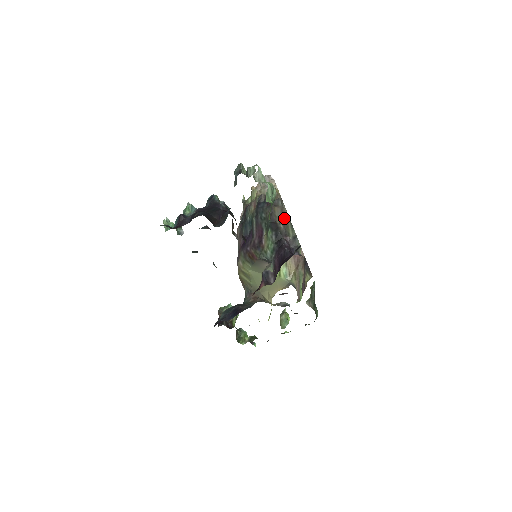
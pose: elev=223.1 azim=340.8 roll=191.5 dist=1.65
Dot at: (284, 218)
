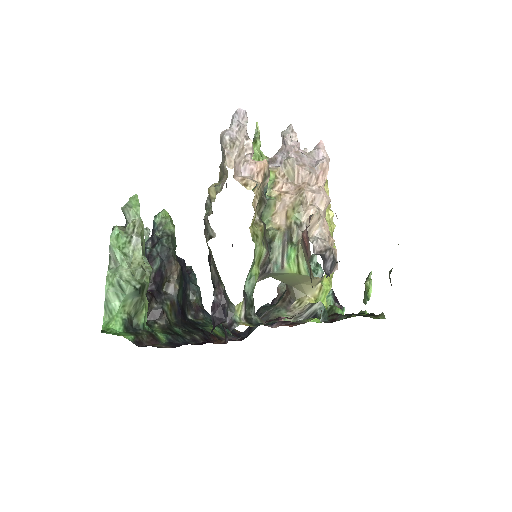
Dot at: occluded
